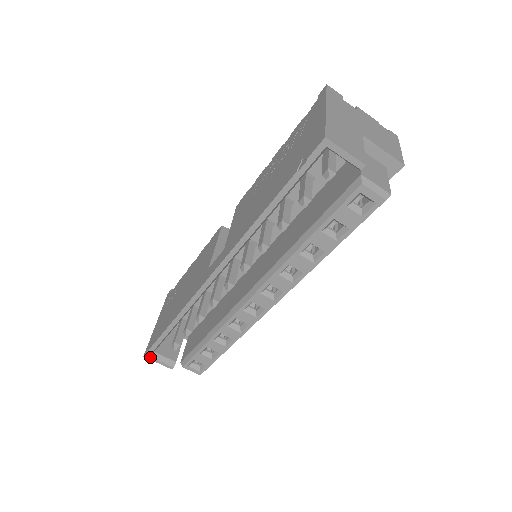
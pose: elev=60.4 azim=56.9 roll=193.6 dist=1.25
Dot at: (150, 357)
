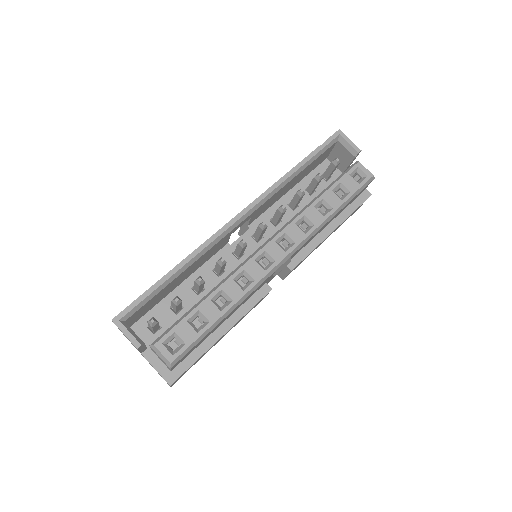
Dot at: (119, 322)
